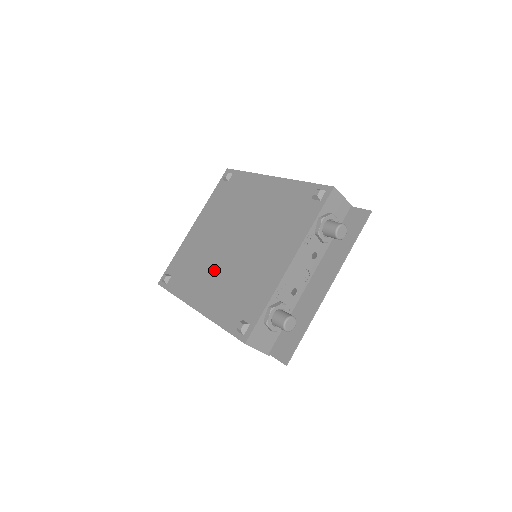
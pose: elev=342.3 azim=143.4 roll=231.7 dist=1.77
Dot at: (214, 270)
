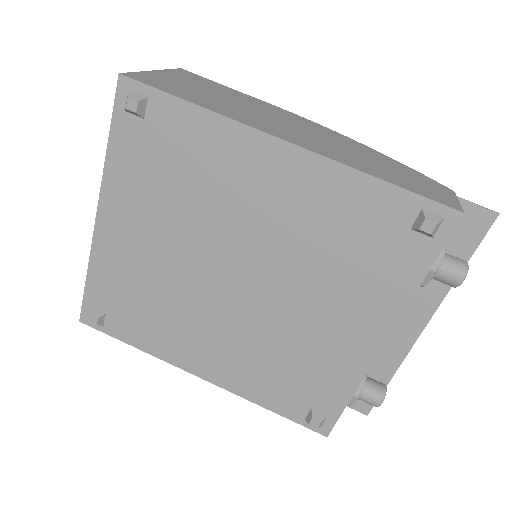
Dot at: (210, 323)
